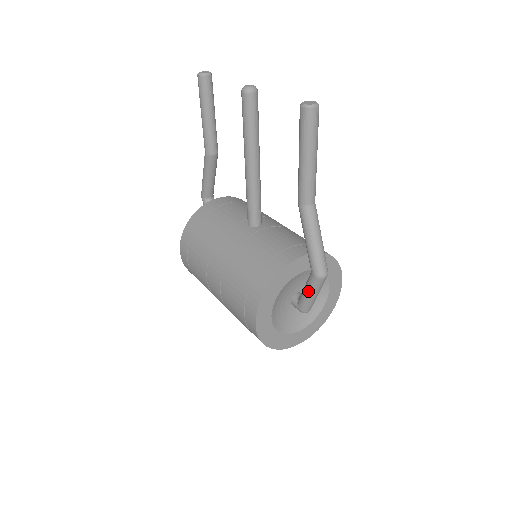
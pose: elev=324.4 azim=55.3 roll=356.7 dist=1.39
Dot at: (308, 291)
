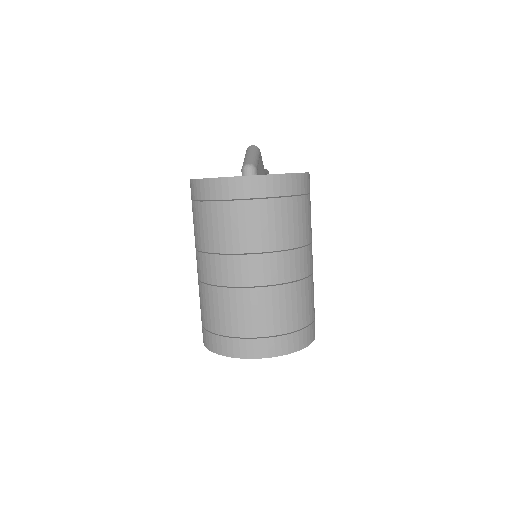
Dot at: occluded
